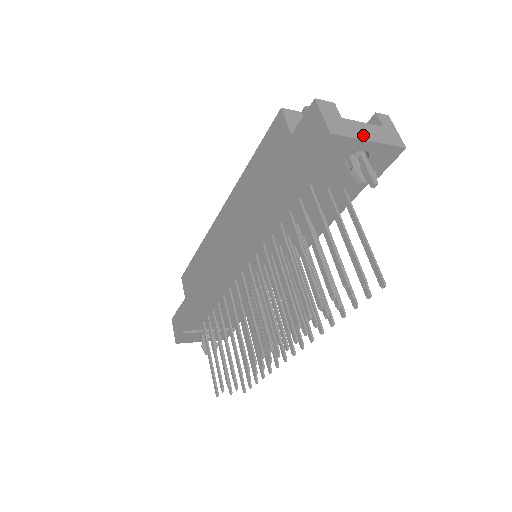
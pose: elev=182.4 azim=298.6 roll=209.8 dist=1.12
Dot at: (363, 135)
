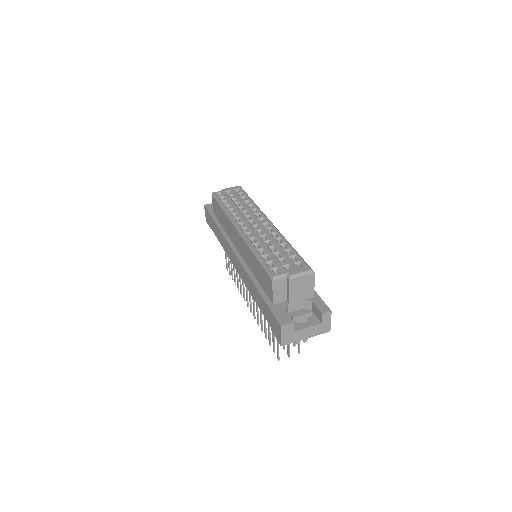
Dot at: (303, 337)
